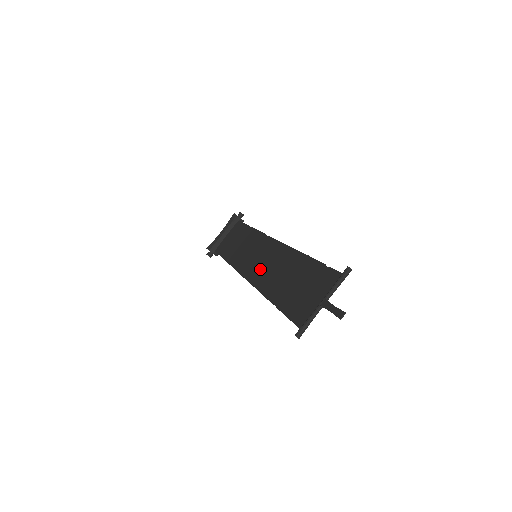
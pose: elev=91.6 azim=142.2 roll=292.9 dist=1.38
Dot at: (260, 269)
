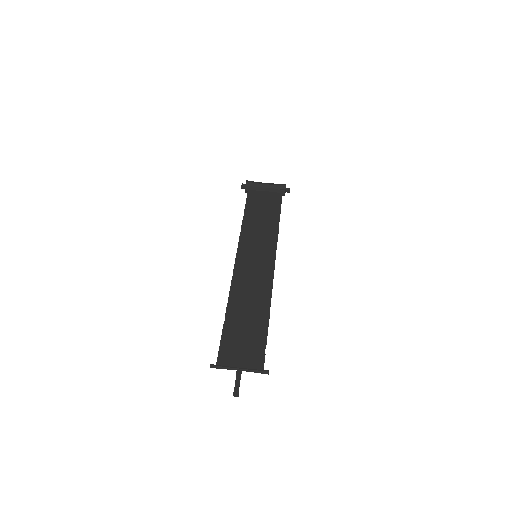
Dot at: (246, 274)
